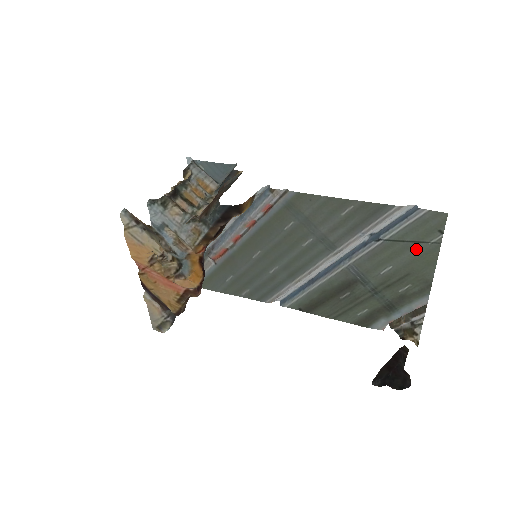
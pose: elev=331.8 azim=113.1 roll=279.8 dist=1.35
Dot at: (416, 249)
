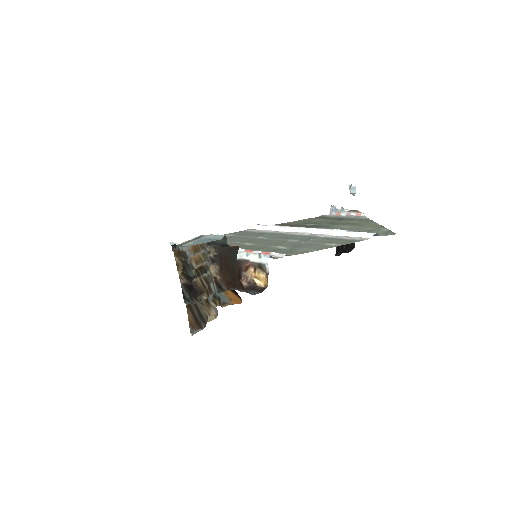
Dot at: (369, 229)
